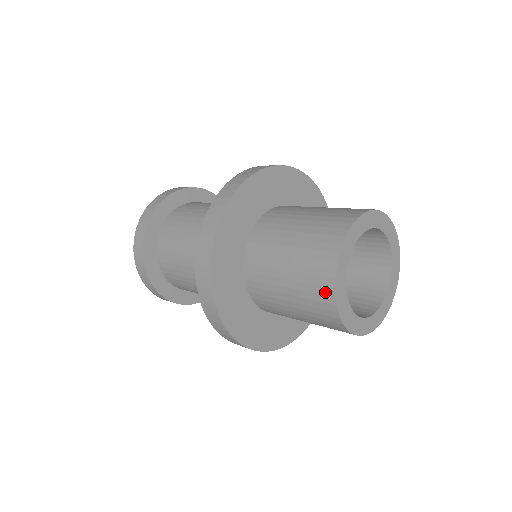
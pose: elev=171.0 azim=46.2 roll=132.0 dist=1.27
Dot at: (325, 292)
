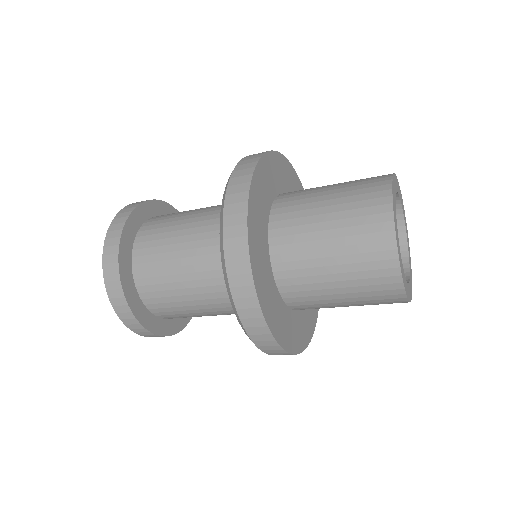
Dot at: (382, 228)
